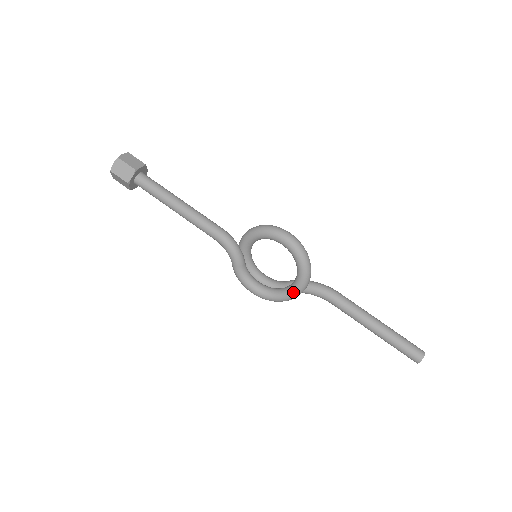
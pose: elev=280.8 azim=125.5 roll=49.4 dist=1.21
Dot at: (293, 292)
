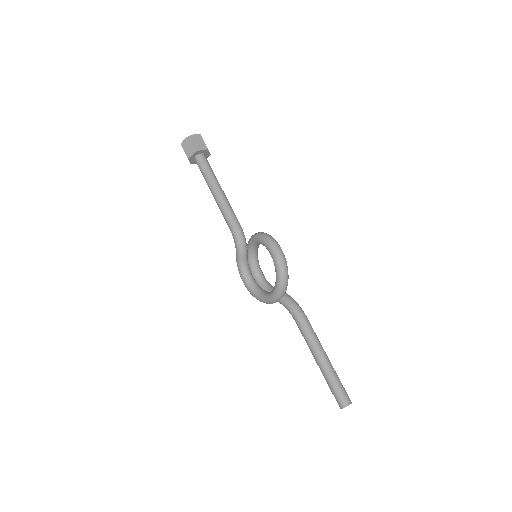
Dot at: (268, 298)
